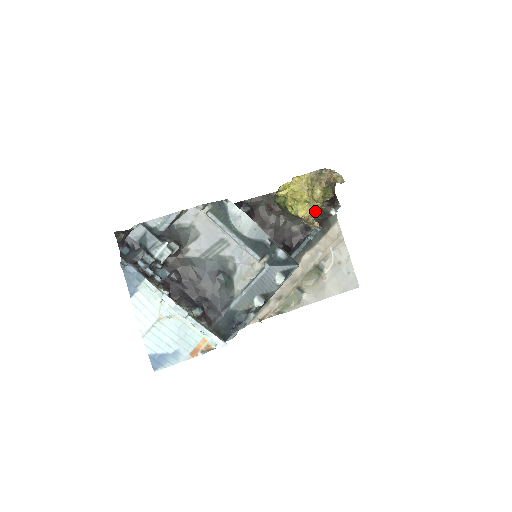
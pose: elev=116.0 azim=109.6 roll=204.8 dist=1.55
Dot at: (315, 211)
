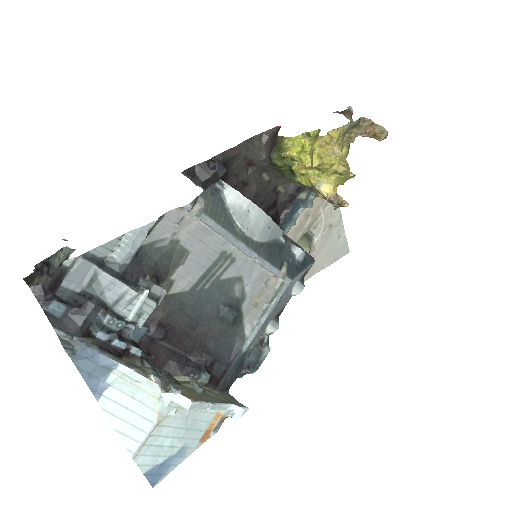
Dot at: (342, 183)
